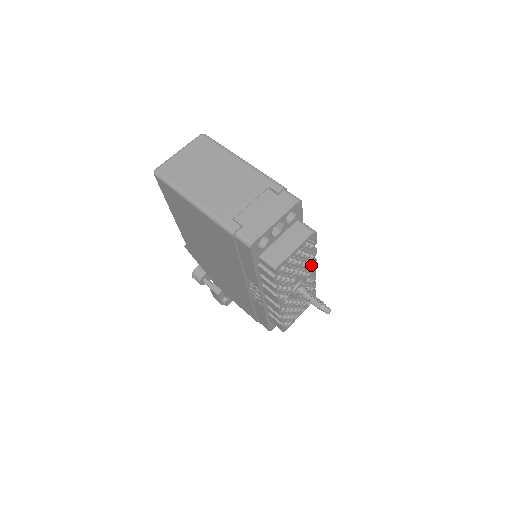
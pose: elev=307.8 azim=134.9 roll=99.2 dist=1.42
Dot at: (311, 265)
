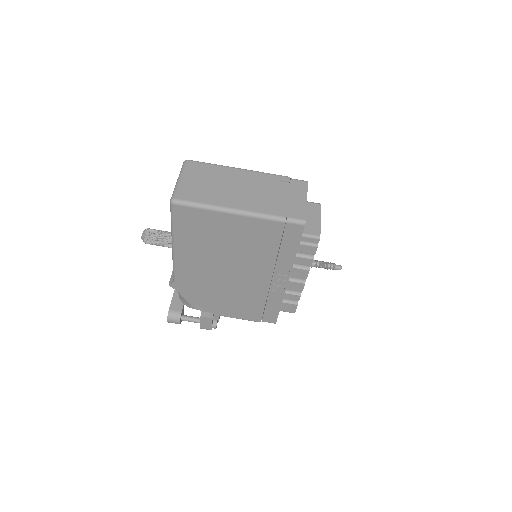
Dot at: occluded
